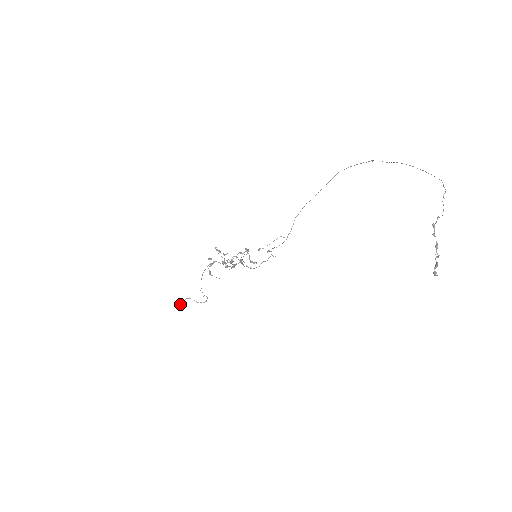
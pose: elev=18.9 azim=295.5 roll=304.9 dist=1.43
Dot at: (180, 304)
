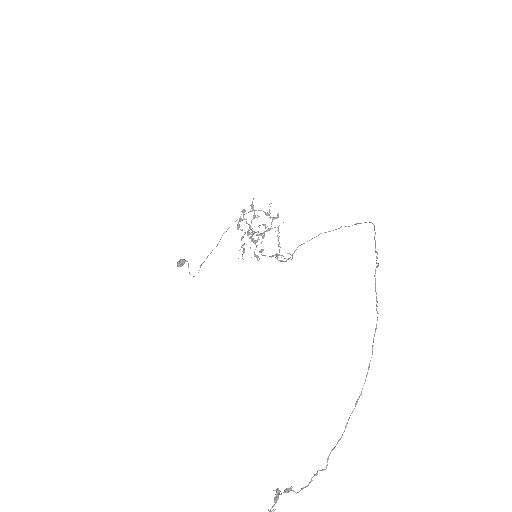
Dot at: (177, 263)
